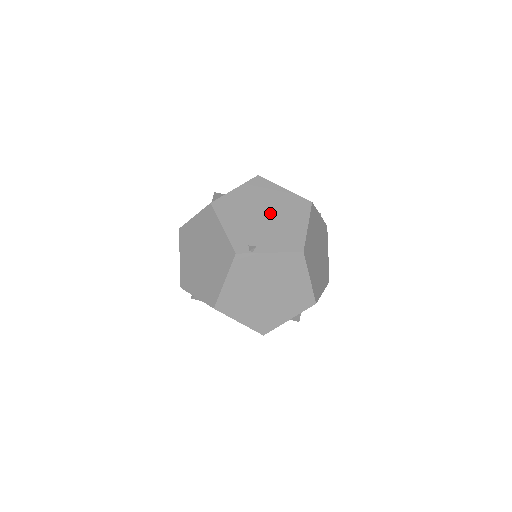
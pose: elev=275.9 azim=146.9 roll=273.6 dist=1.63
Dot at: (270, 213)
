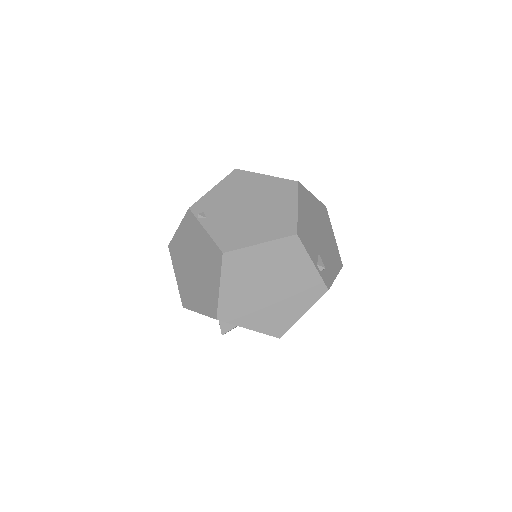
Dot at: (255, 209)
